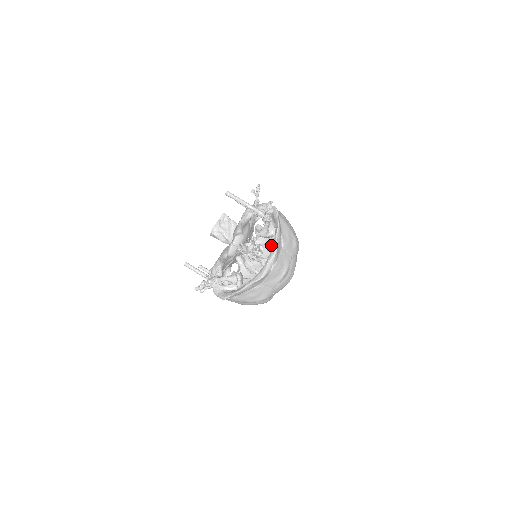
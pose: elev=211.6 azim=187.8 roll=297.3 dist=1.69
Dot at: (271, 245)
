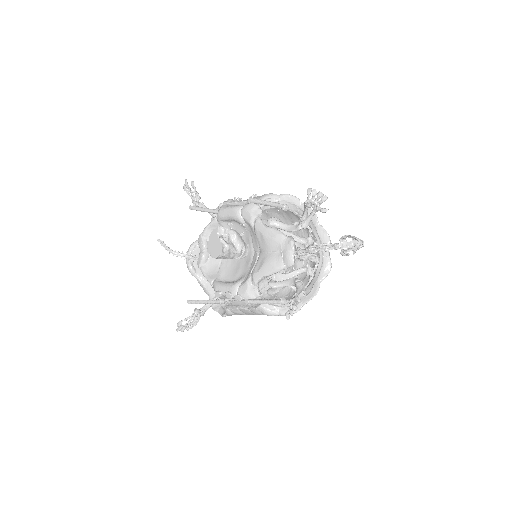
Dot at: (292, 235)
